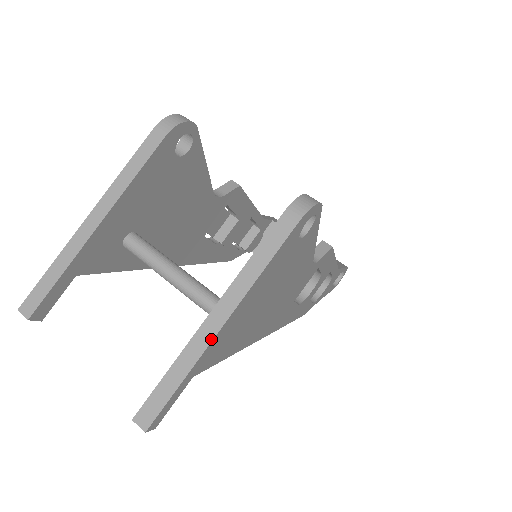
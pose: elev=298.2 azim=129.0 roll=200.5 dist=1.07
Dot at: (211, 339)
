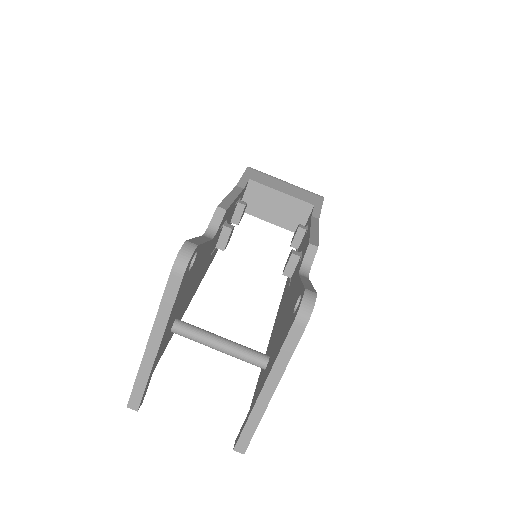
Dot at: (268, 403)
